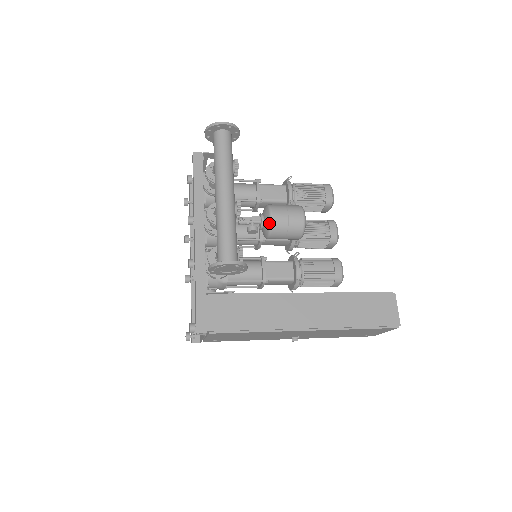
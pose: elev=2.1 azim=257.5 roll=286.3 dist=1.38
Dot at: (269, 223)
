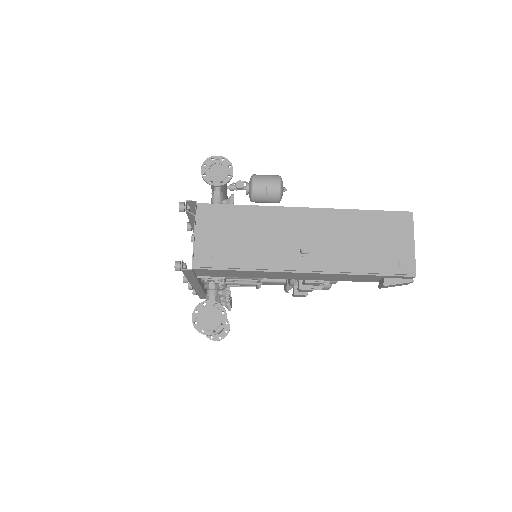
Dot at: (251, 176)
